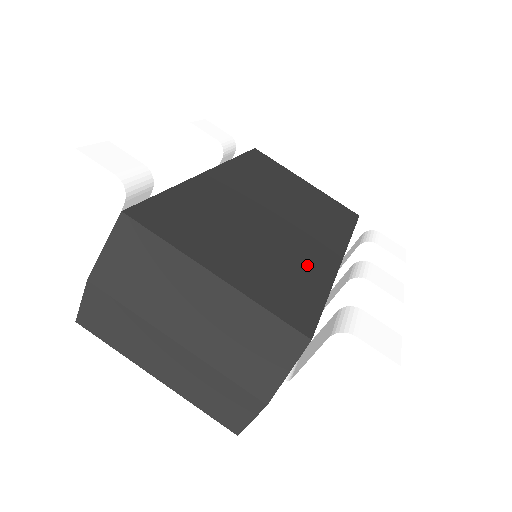
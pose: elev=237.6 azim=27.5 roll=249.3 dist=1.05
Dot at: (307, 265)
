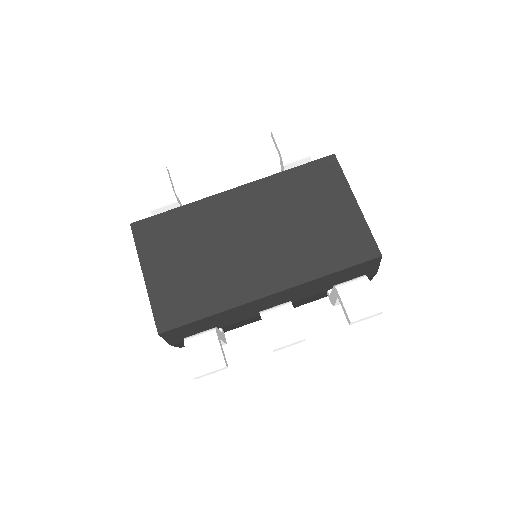
Dot at: (222, 289)
